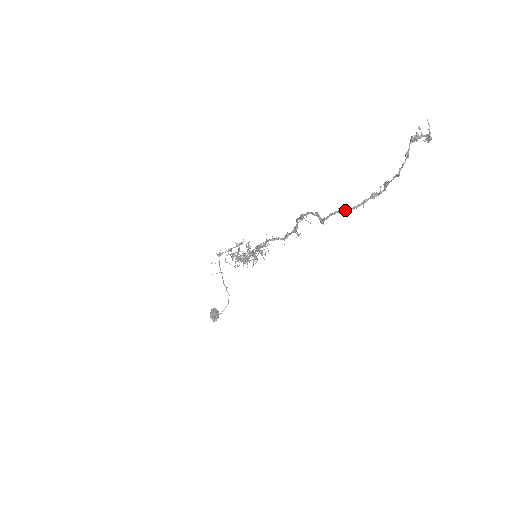
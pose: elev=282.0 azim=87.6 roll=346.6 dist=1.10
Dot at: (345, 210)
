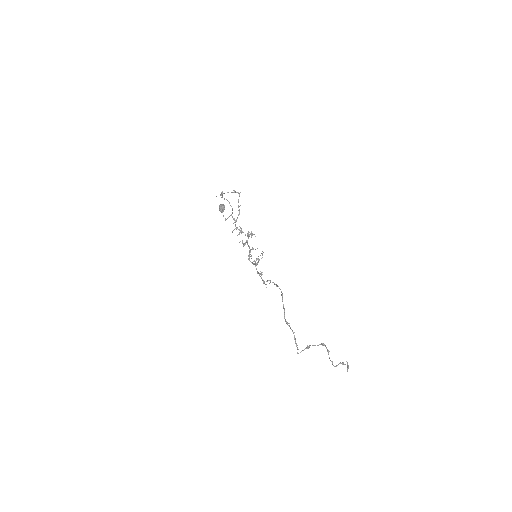
Dot at: occluded
